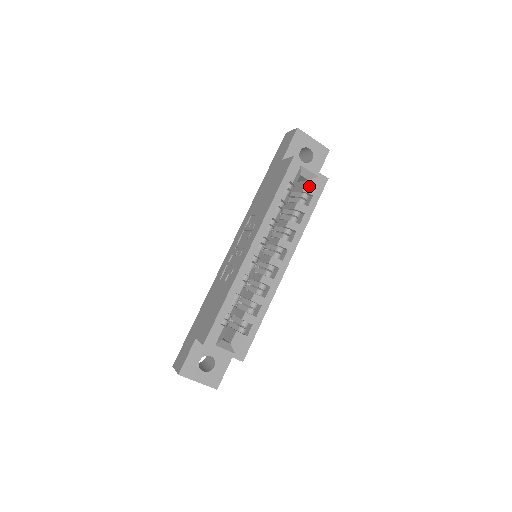
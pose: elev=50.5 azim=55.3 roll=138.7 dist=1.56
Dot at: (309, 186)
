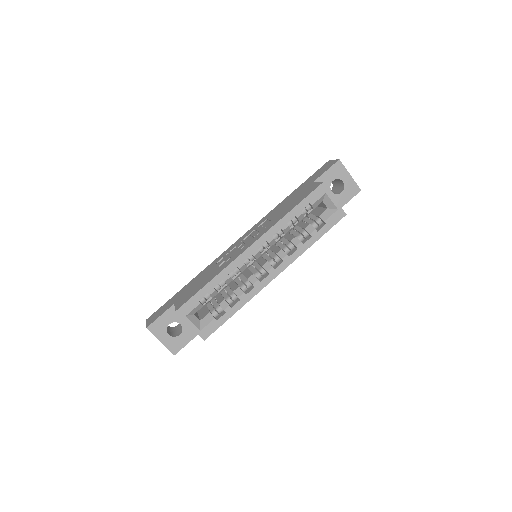
Dot at: (326, 214)
